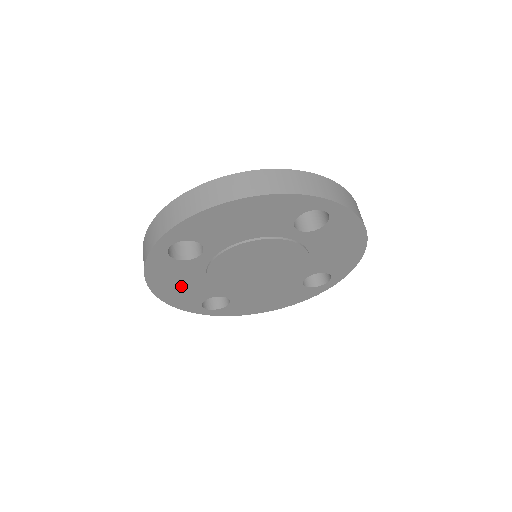
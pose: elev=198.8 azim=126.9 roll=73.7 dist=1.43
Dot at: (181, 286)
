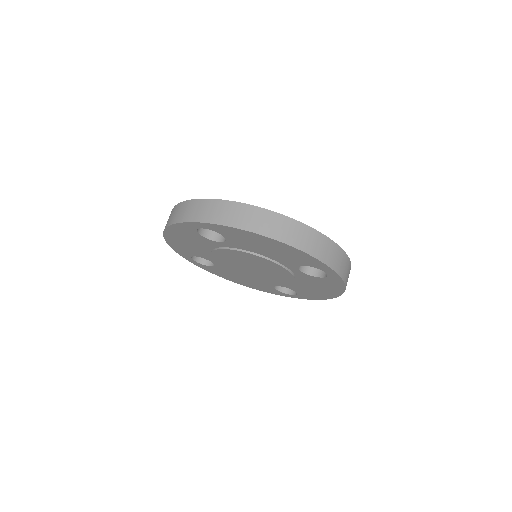
Dot at: (188, 243)
